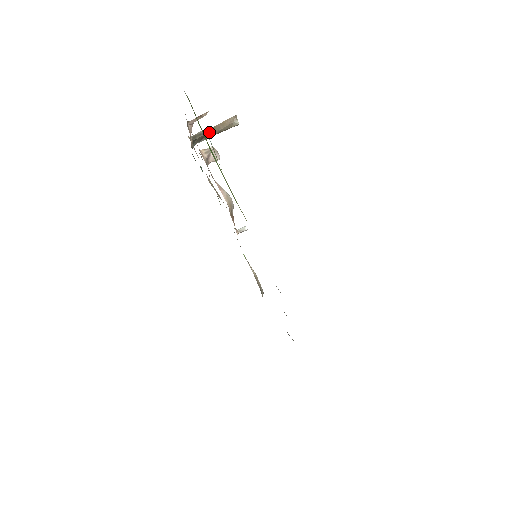
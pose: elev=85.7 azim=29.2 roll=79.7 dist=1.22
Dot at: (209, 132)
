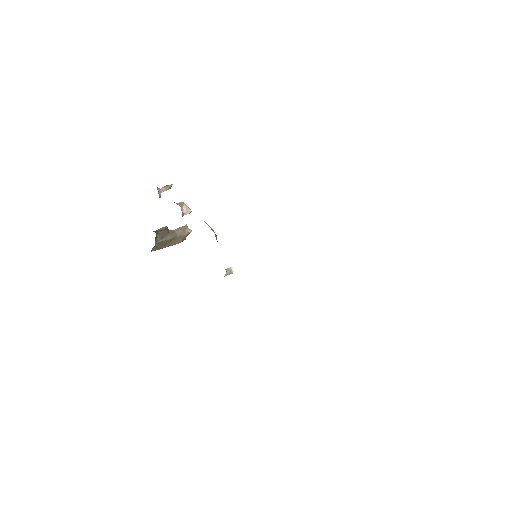
Dot at: (168, 232)
